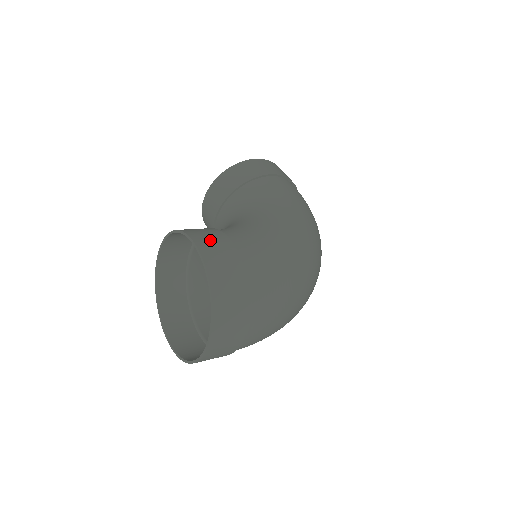
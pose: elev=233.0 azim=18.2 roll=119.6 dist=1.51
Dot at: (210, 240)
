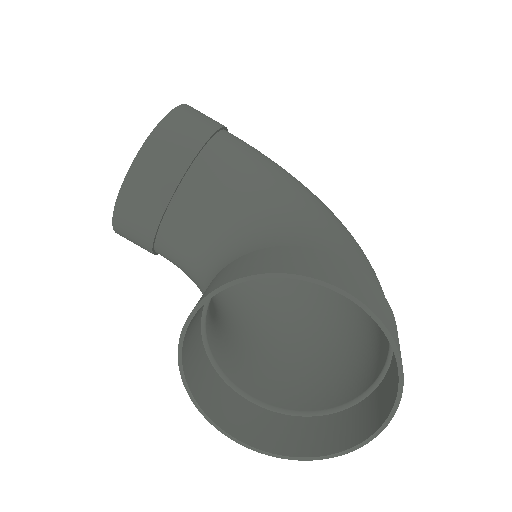
Dot at: (338, 272)
